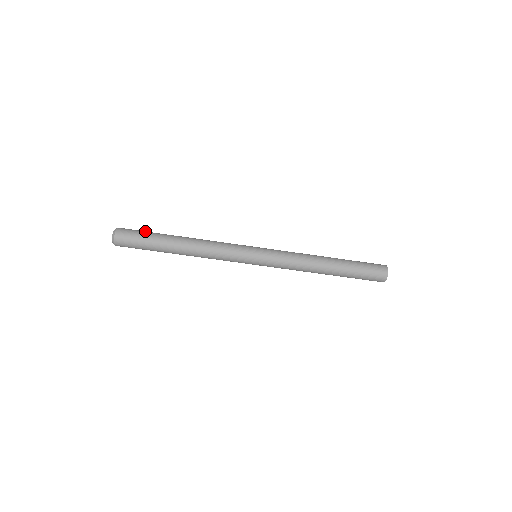
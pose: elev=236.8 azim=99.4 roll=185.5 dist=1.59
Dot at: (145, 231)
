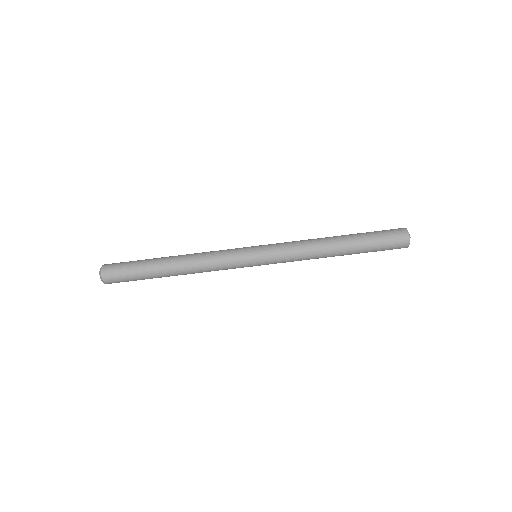
Dot at: (132, 261)
